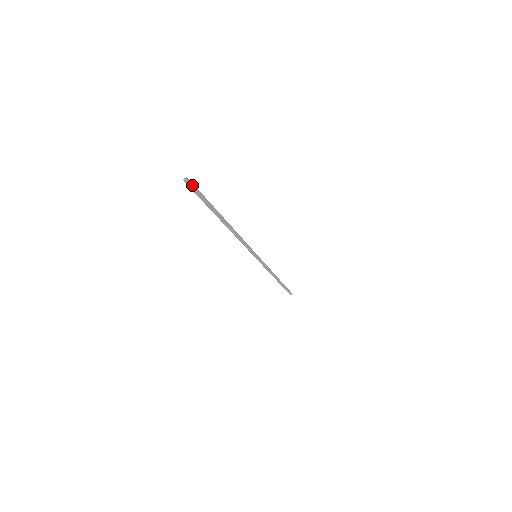
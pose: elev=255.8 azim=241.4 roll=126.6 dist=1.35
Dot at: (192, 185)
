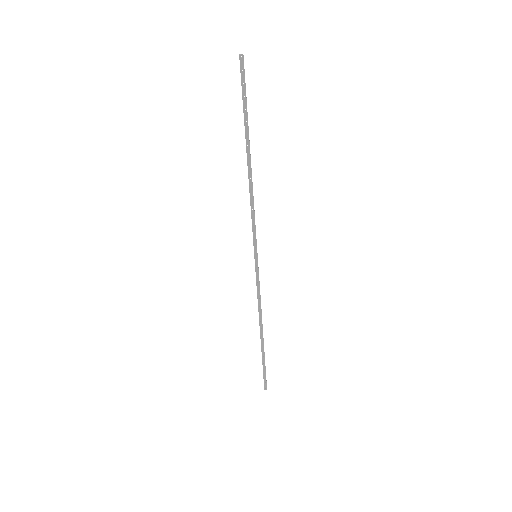
Dot at: (243, 67)
